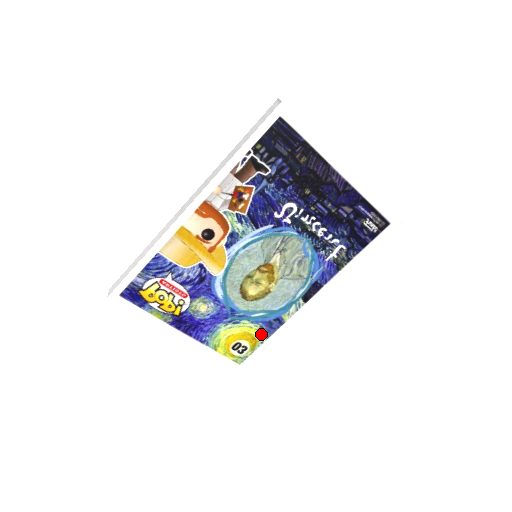
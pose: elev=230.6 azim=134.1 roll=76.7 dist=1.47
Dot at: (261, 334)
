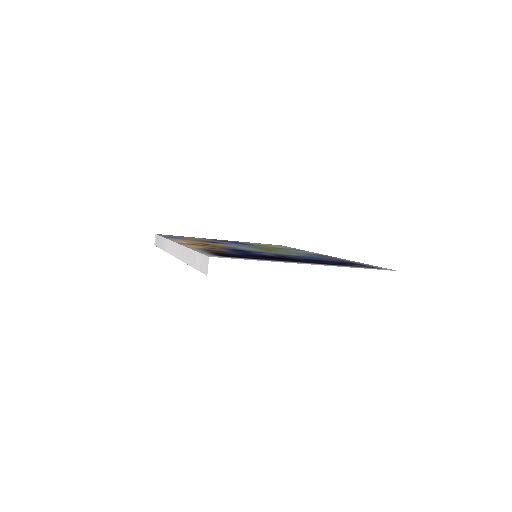
Dot at: occluded
